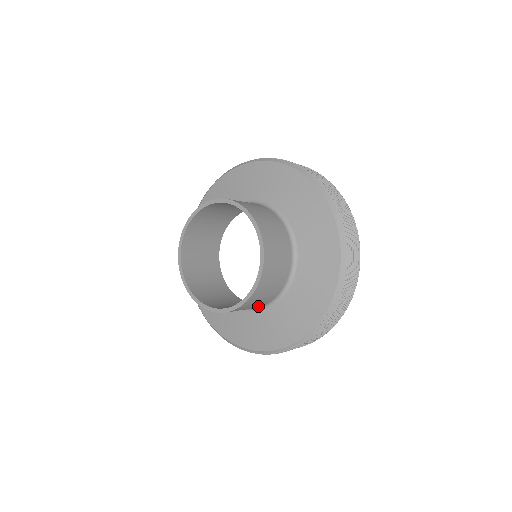
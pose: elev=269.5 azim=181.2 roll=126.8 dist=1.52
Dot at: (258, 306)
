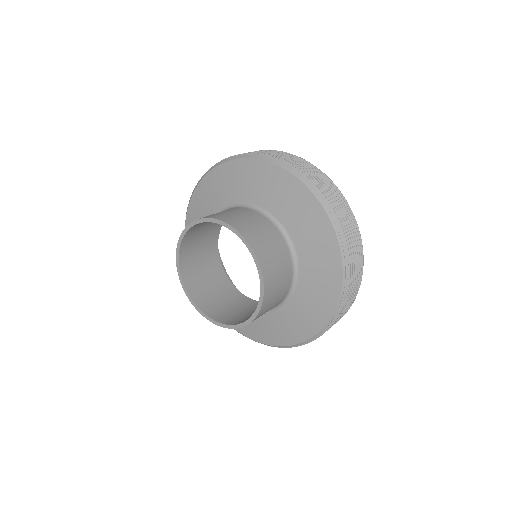
Dot at: (287, 275)
